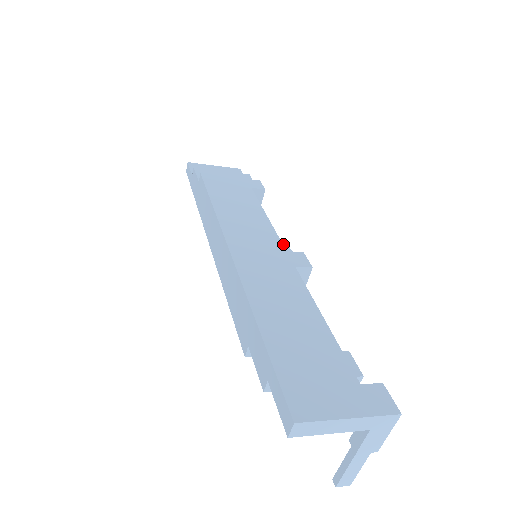
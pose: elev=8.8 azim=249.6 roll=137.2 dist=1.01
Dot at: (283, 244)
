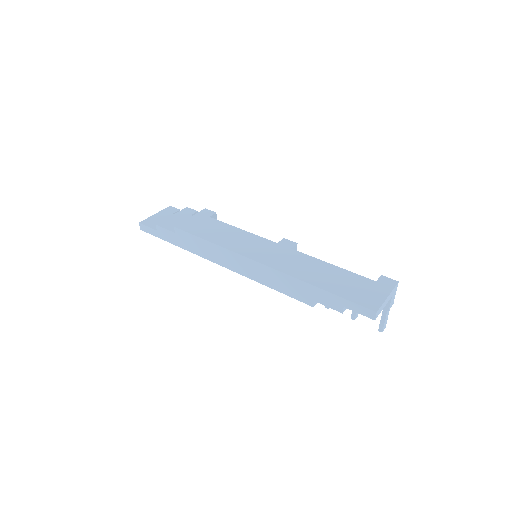
Dot at: occluded
